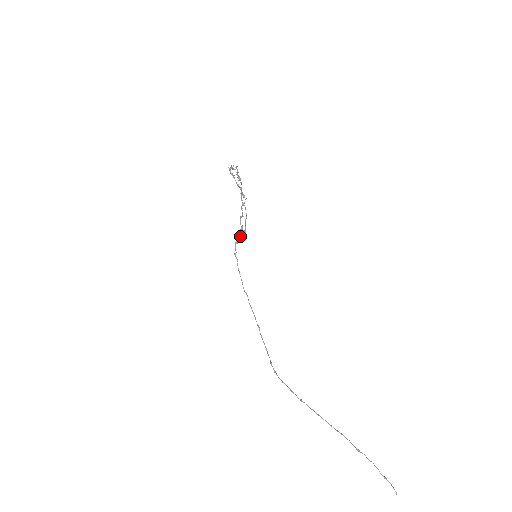
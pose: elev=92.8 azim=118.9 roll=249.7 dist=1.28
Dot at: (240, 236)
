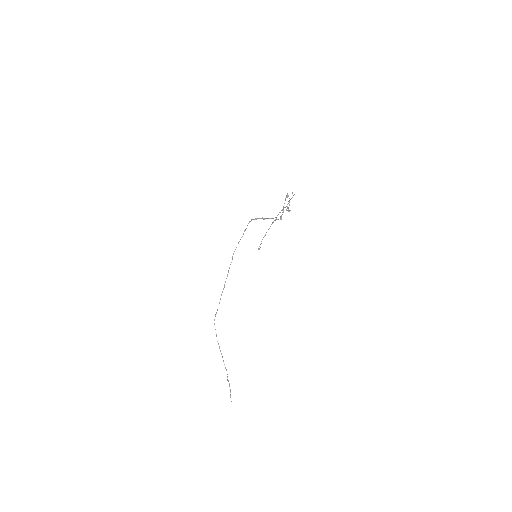
Dot at: (258, 218)
